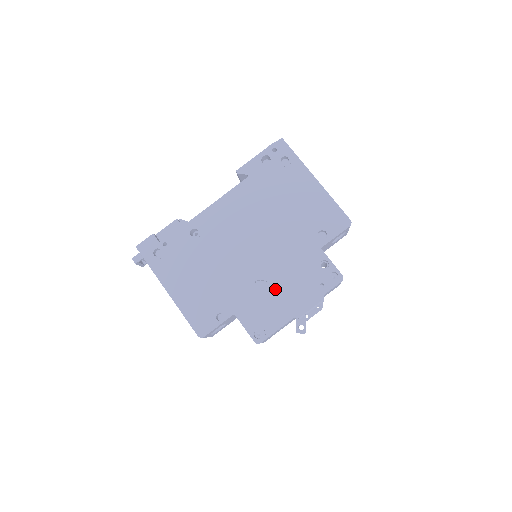
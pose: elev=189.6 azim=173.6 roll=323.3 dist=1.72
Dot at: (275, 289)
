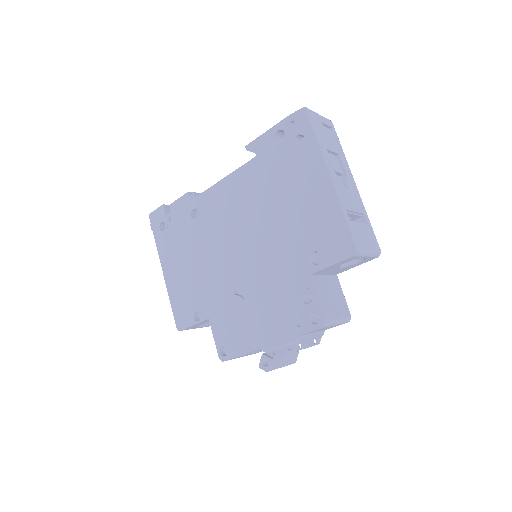
Dot at: (250, 307)
